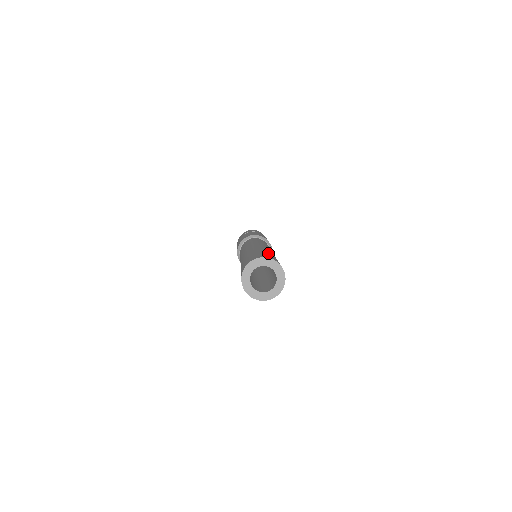
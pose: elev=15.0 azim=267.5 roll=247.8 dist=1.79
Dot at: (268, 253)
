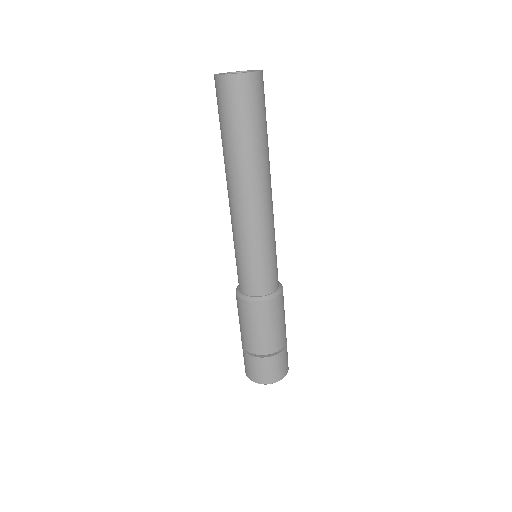
Dot at: occluded
